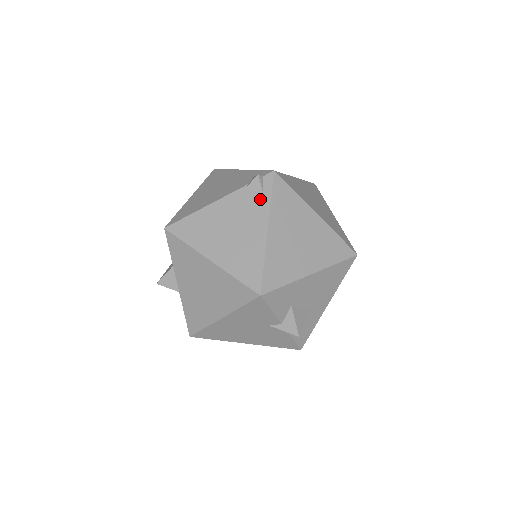
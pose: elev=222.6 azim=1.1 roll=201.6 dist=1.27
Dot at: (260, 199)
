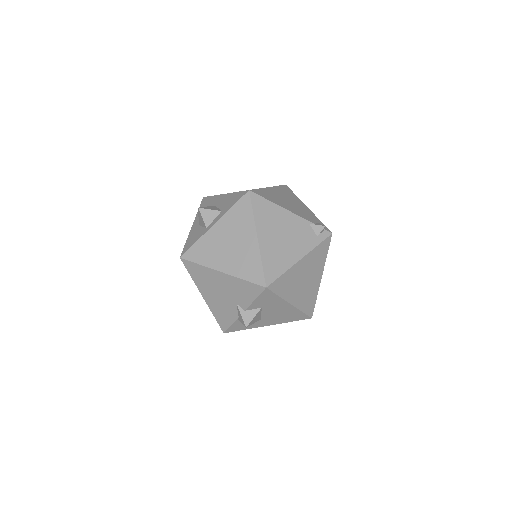
Dot at: (313, 239)
